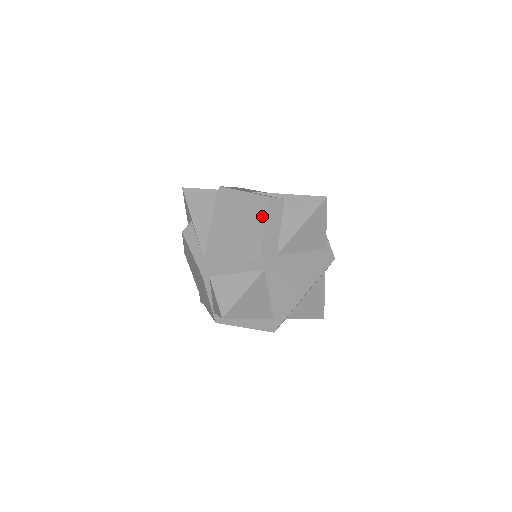
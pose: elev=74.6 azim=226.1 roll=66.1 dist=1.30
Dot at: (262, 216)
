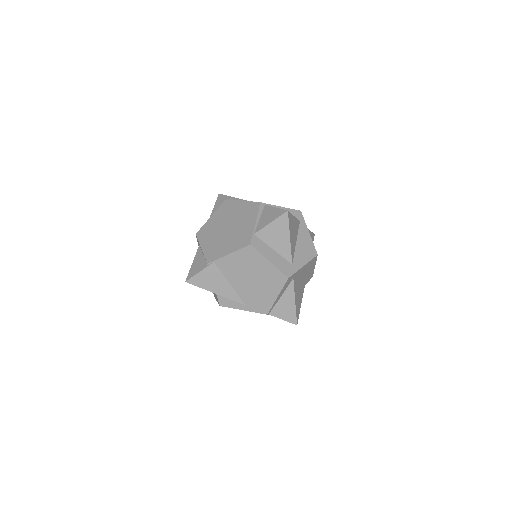
Dot at: occluded
